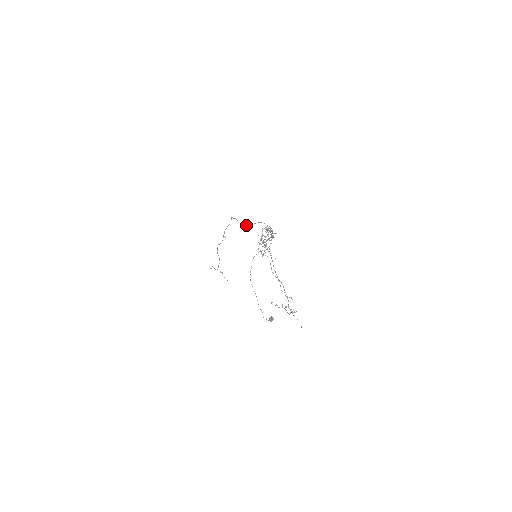
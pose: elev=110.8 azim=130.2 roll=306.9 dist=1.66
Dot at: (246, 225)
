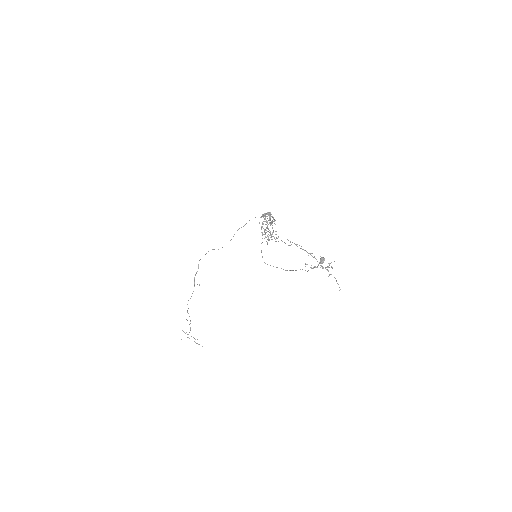
Dot at: (230, 240)
